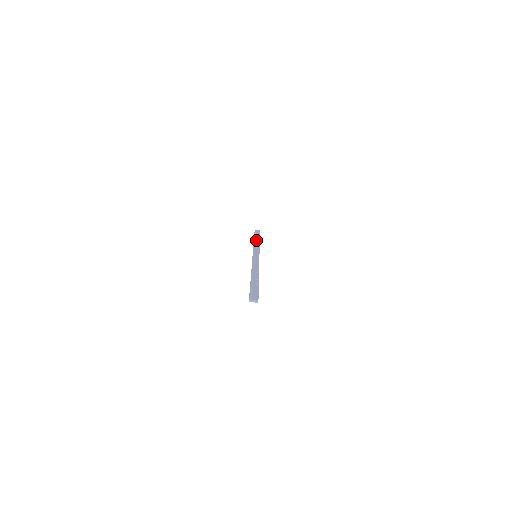
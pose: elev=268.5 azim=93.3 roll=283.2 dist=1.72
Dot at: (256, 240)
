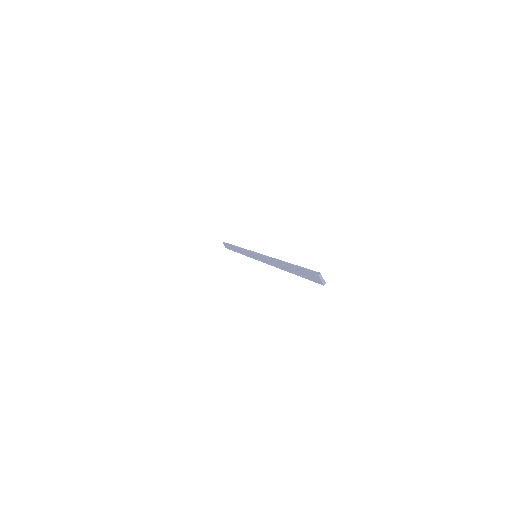
Dot at: occluded
